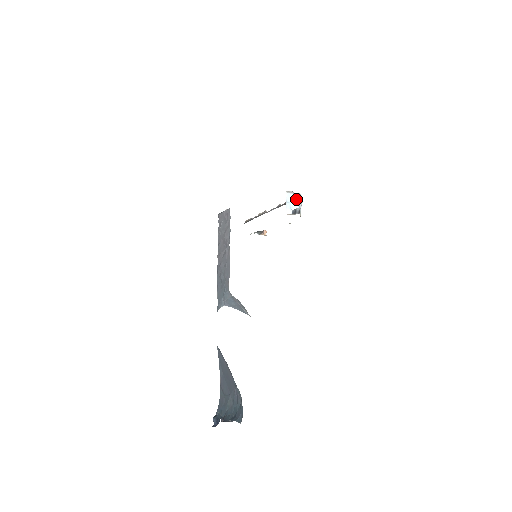
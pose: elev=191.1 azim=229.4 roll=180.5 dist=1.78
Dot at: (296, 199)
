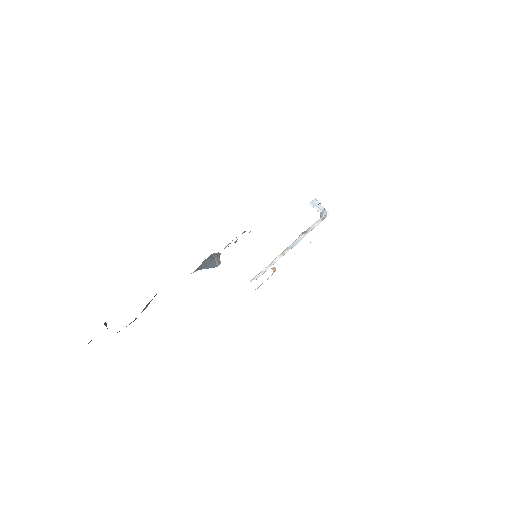
Dot at: (322, 208)
